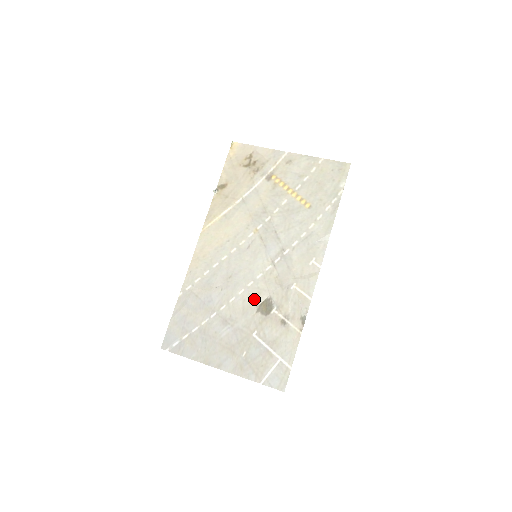
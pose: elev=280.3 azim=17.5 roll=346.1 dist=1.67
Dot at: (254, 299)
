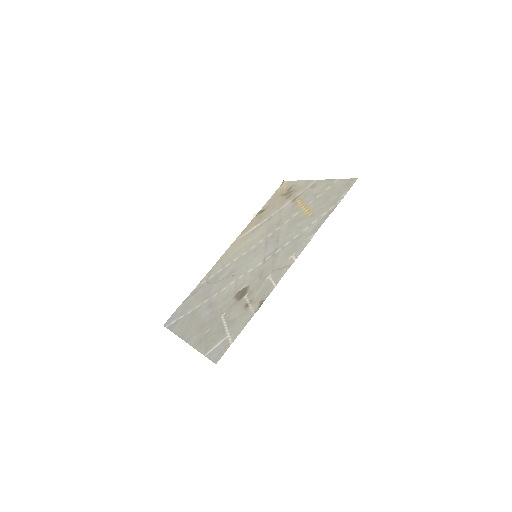
Dot at: (237, 288)
